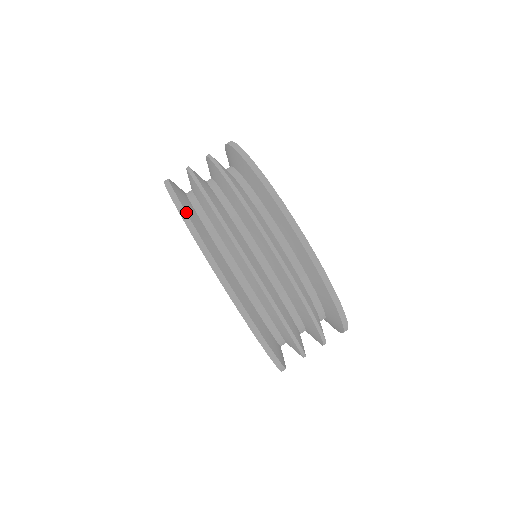
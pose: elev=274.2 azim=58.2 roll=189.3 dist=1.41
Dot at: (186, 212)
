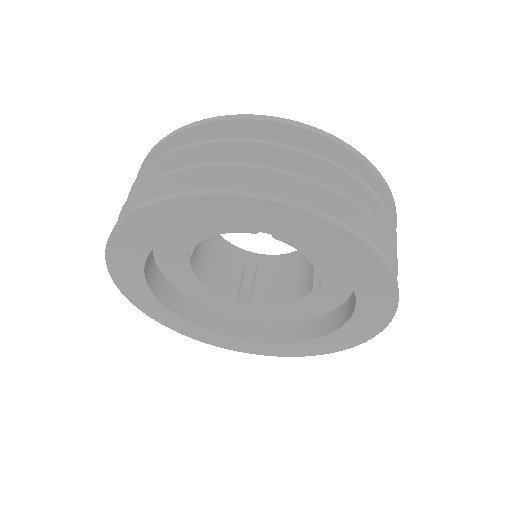
Dot at: (162, 196)
